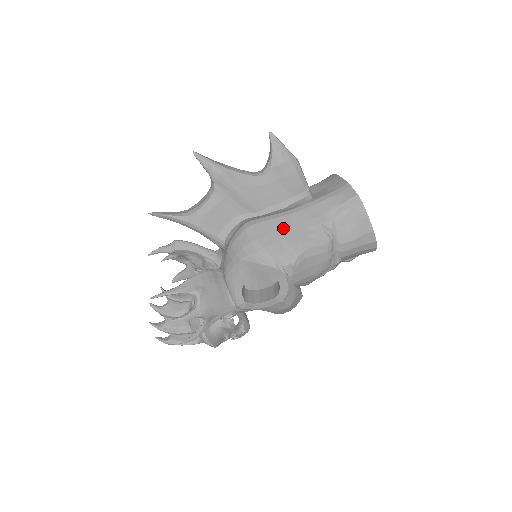
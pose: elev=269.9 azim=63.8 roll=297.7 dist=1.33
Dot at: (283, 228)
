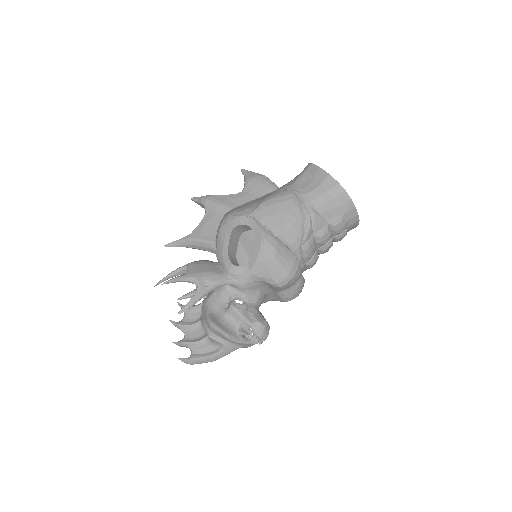
Dot at: occluded
